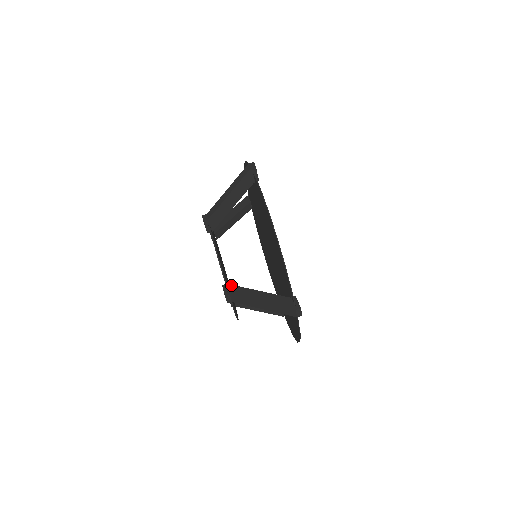
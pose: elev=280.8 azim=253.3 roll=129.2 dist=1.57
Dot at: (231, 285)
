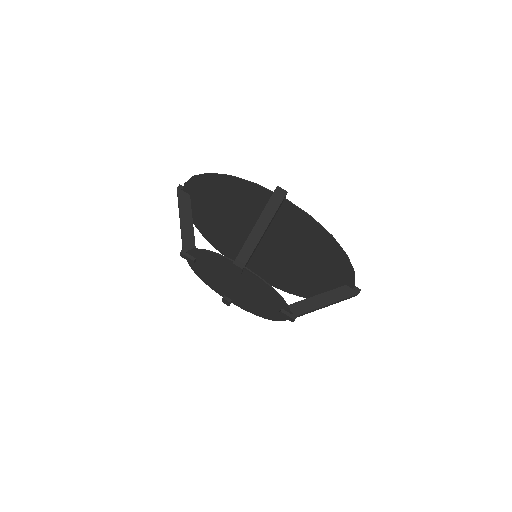
Dot at: occluded
